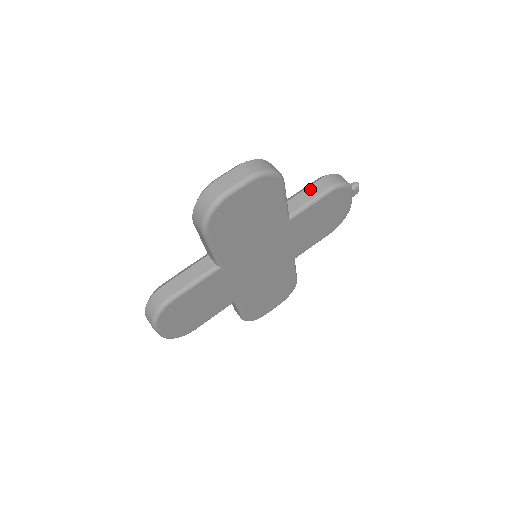
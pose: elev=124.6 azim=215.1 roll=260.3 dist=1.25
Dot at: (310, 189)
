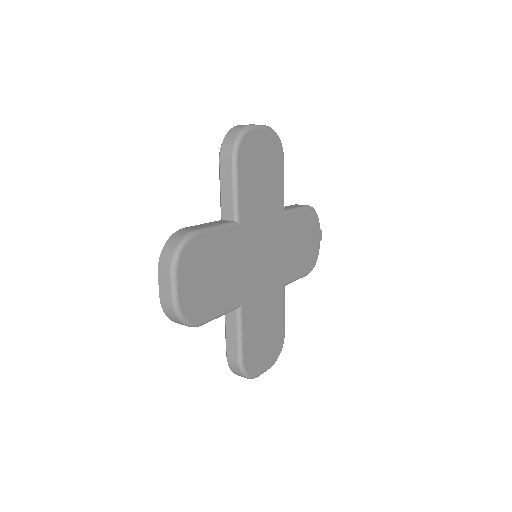
Dot at: (291, 206)
